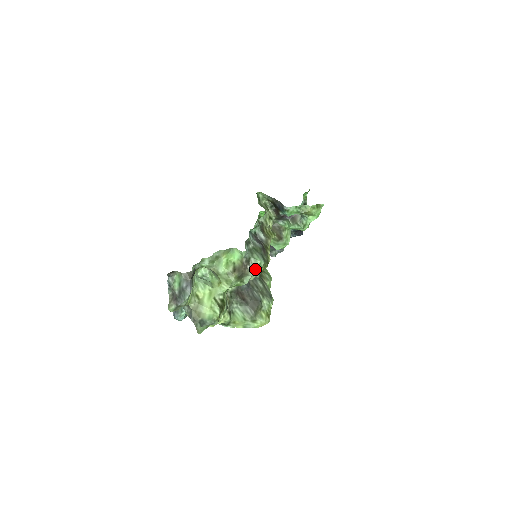
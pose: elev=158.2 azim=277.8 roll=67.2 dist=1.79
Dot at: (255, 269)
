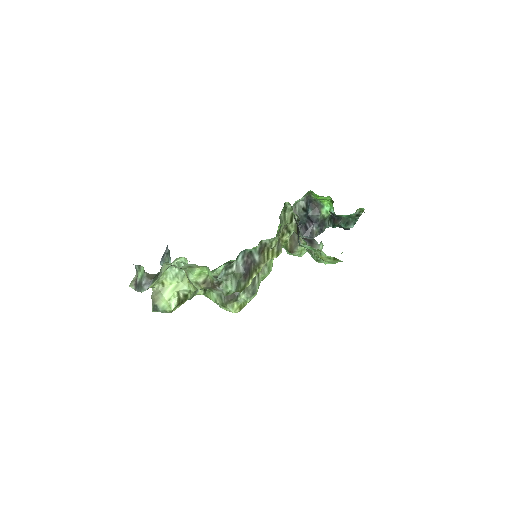
Dot at: (223, 292)
